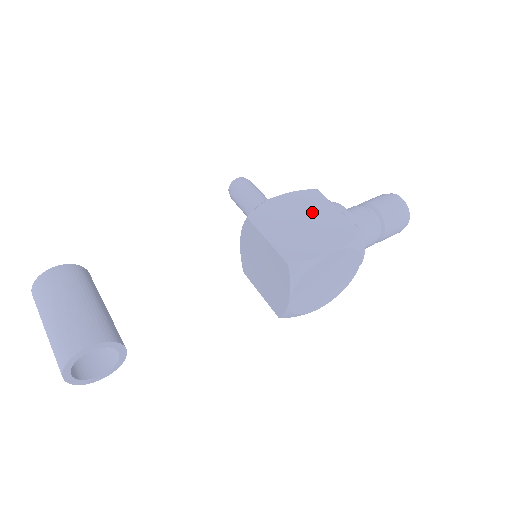
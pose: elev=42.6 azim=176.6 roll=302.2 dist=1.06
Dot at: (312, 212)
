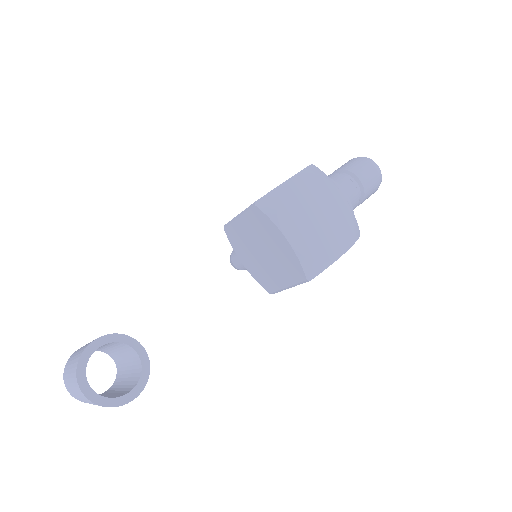
Dot at: occluded
